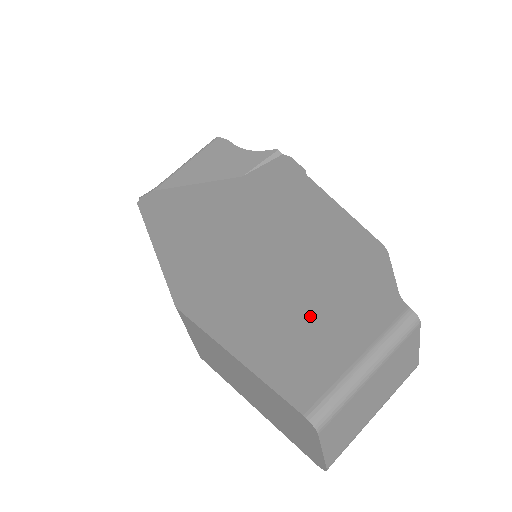
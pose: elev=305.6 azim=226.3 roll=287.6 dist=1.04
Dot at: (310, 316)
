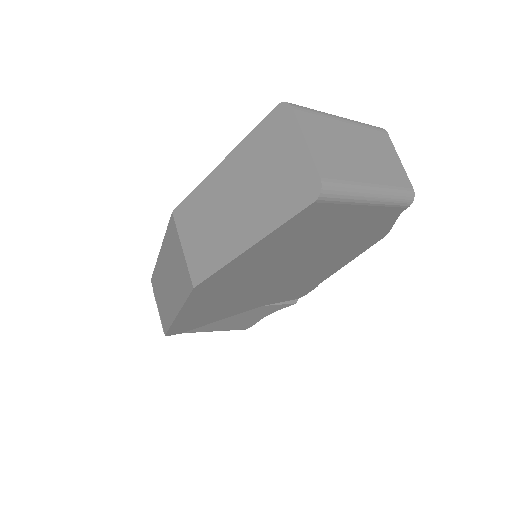
Dot at: occluded
